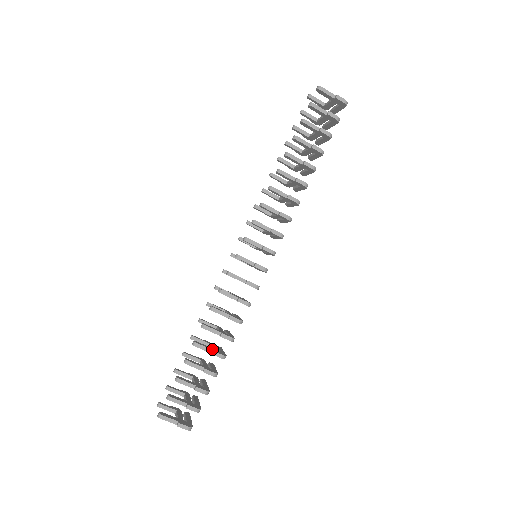
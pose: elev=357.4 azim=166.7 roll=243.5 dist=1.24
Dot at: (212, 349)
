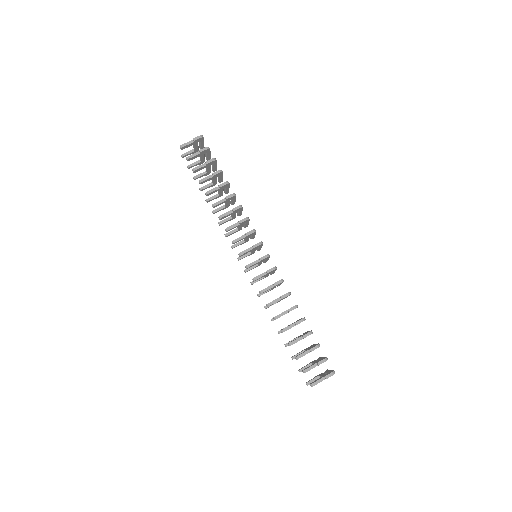
Dot at: (293, 323)
